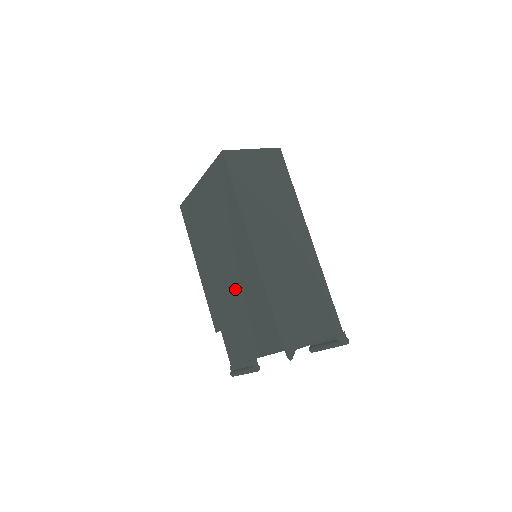
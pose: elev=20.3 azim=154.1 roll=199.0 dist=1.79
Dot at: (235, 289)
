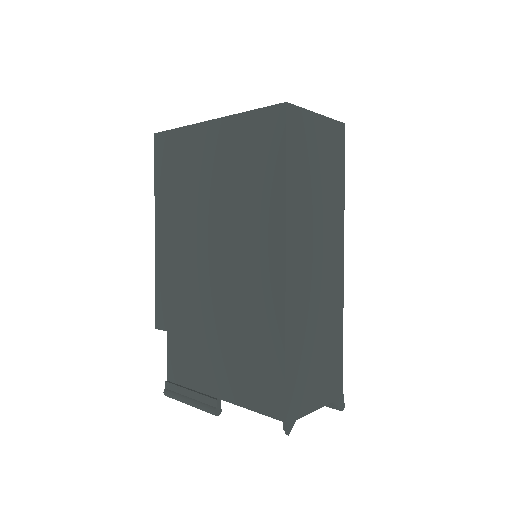
Dot at: (221, 299)
